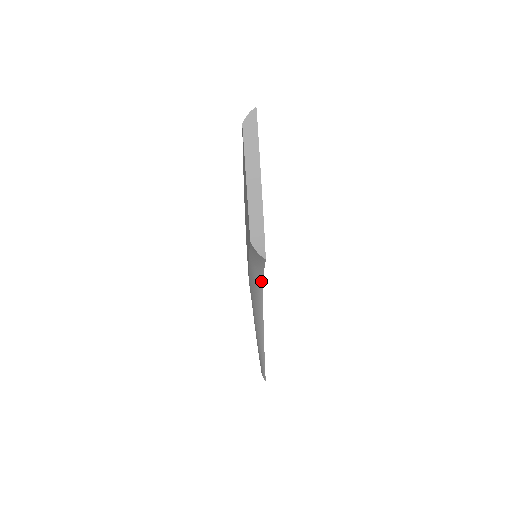
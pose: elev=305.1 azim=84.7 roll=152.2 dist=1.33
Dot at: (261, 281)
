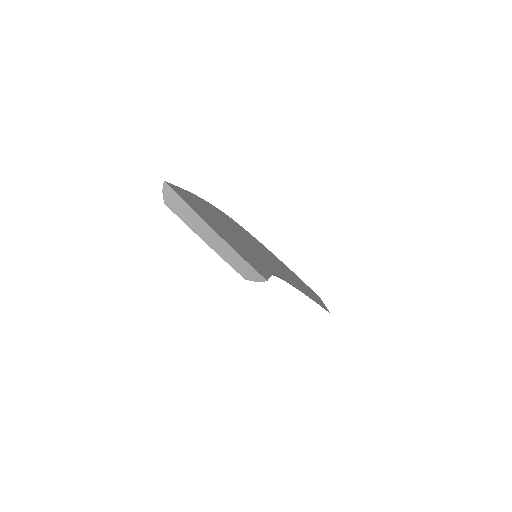
Dot at: occluded
